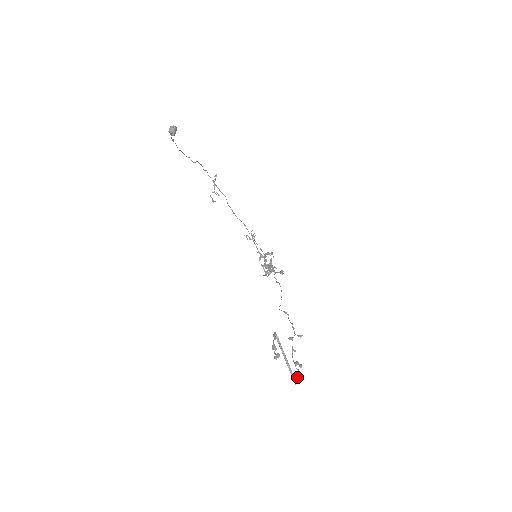
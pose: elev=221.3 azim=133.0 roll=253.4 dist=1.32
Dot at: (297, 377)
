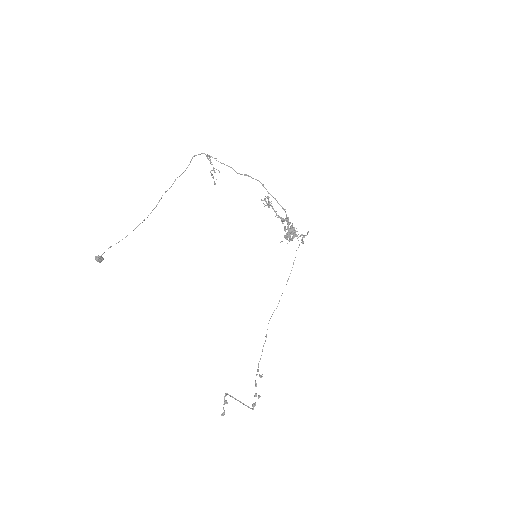
Dot at: (253, 407)
